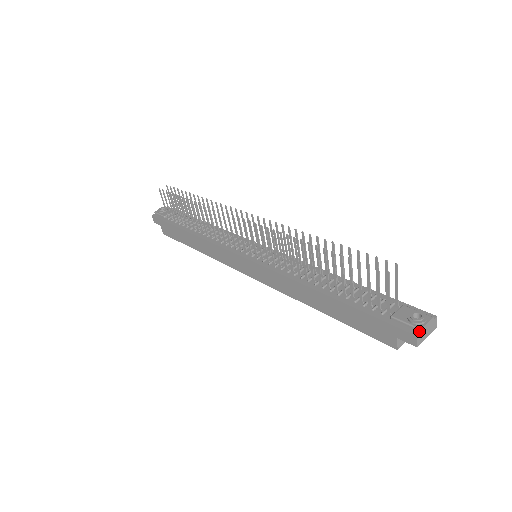
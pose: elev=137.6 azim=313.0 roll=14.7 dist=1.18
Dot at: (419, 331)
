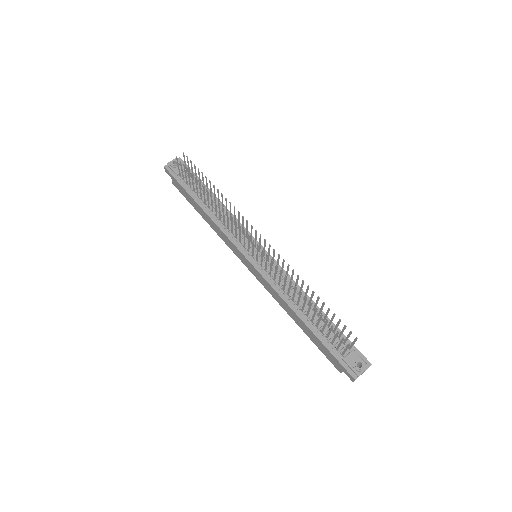
Dot at: (357, 376)
